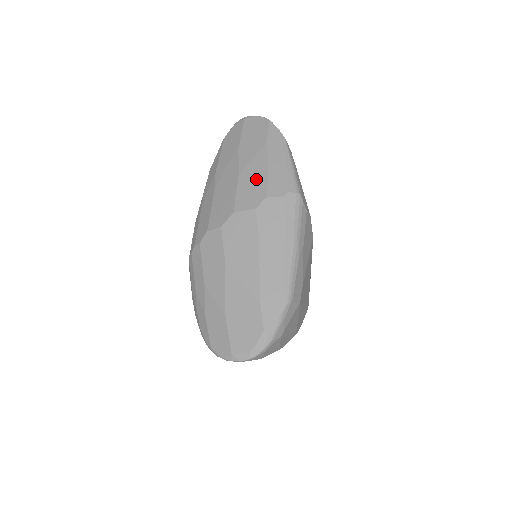
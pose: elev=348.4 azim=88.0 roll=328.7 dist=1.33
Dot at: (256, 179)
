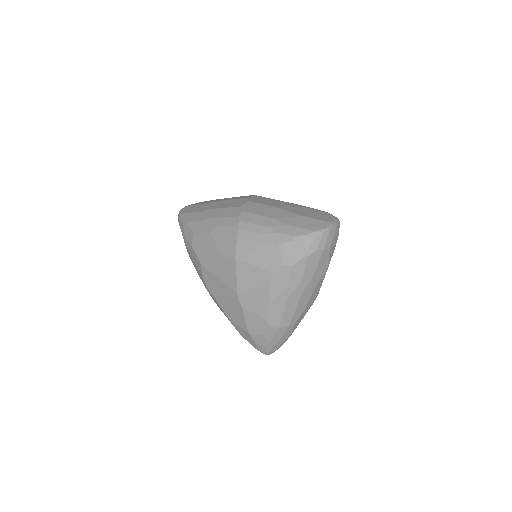
Dot at: (236, 197)
